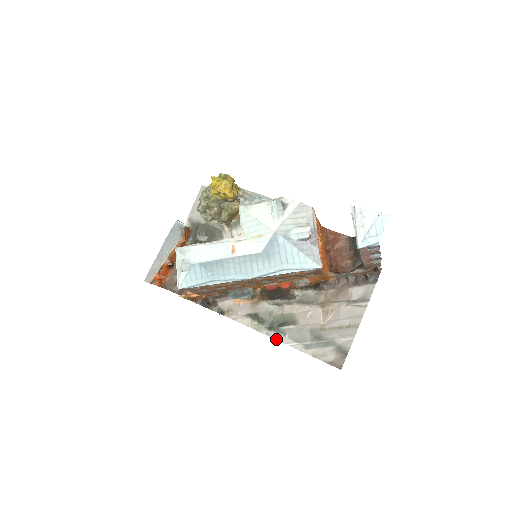
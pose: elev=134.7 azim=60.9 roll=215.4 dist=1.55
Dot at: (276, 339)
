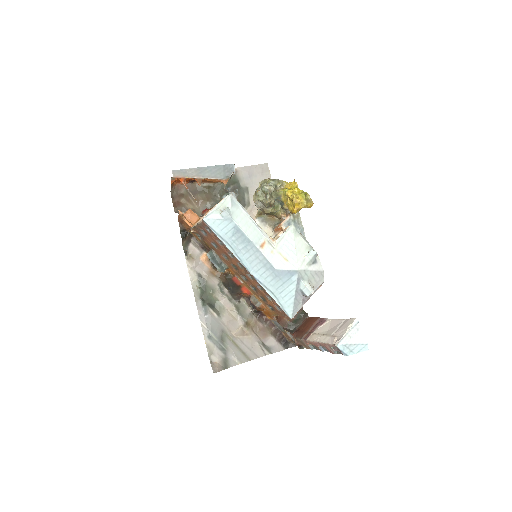
Dot at: (198, 310)
